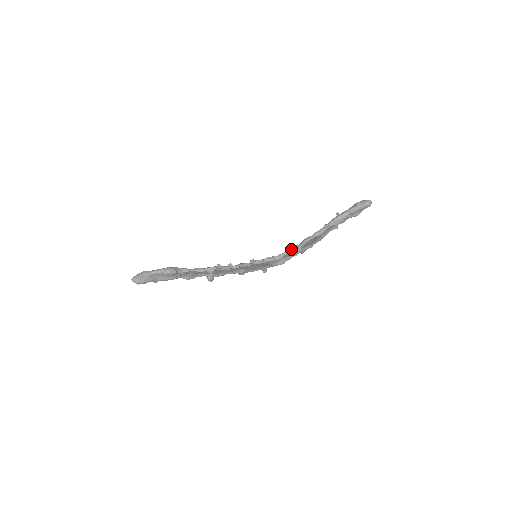
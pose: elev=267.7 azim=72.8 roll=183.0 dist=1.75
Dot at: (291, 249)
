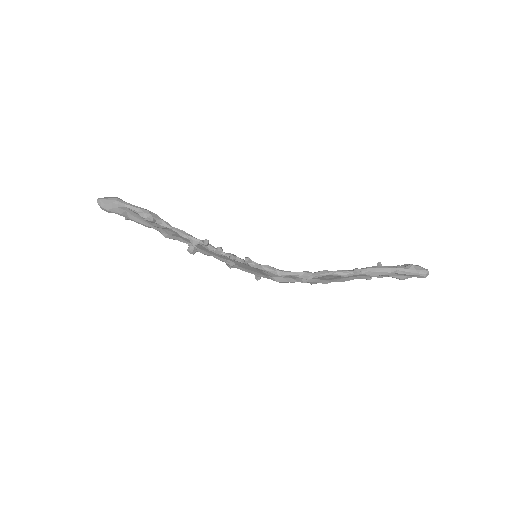
Dot at: (300, 272)
